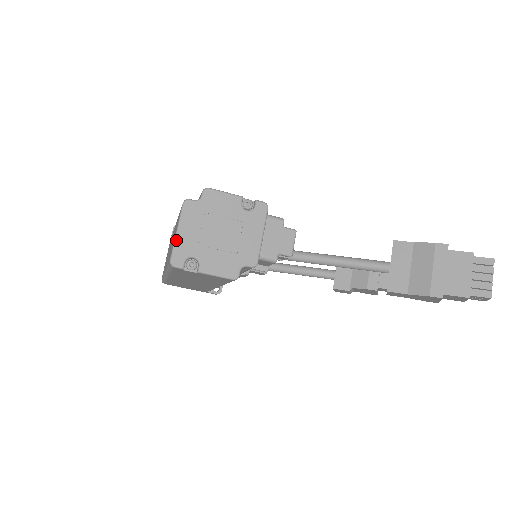
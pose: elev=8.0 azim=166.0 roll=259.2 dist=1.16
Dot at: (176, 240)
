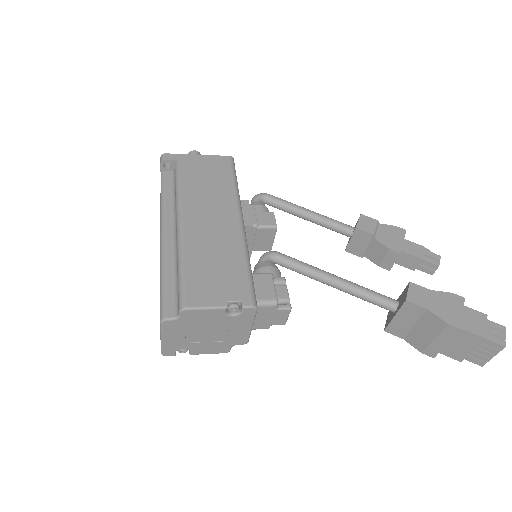
Dot at: (162, 344)
